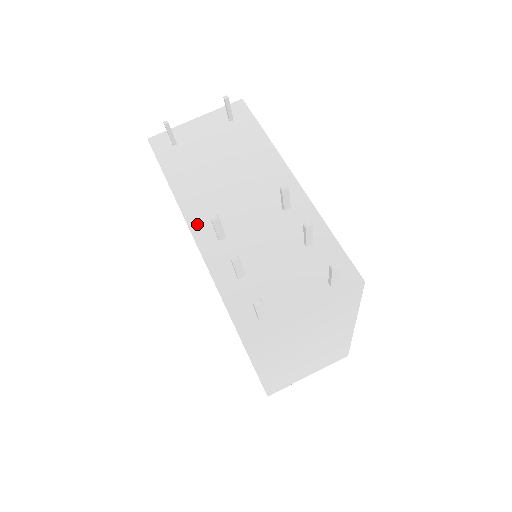
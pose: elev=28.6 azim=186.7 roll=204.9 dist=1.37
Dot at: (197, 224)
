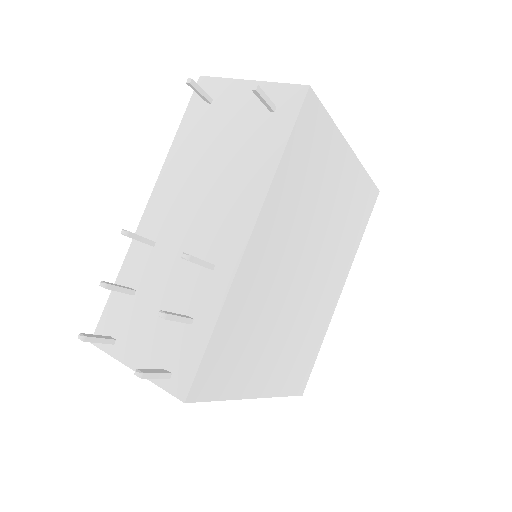
Dot at: (151, 212)
